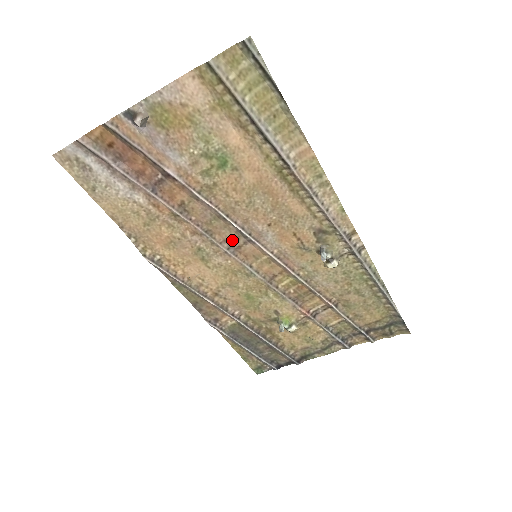
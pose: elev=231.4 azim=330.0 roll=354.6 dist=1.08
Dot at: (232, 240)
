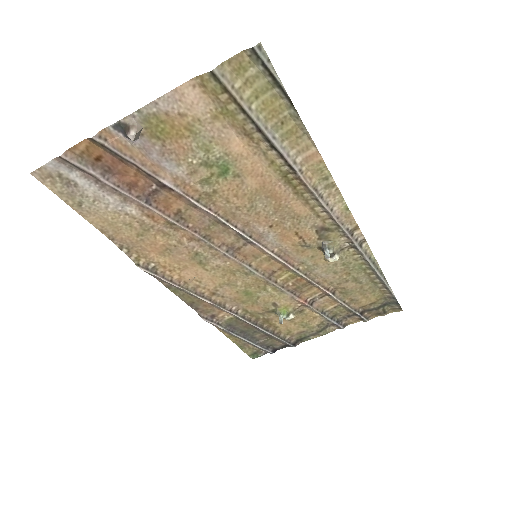
Dot at: (231, 243)
